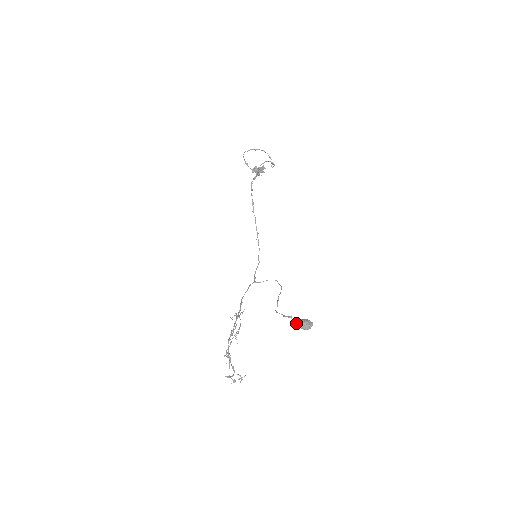
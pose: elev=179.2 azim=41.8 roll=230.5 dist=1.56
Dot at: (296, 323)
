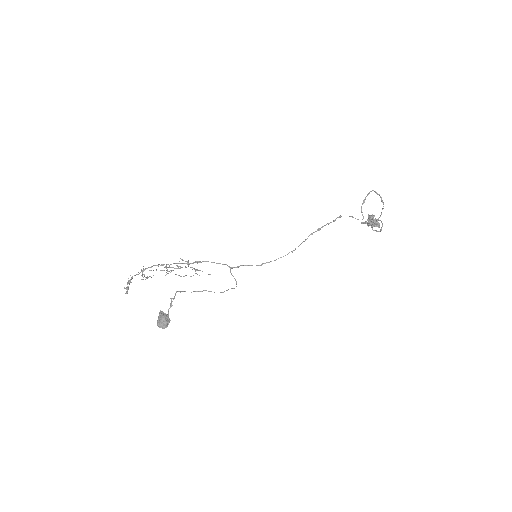
Dot at: (161, 311)
